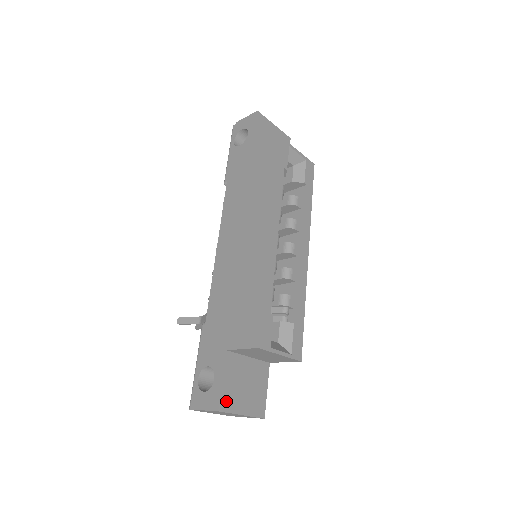
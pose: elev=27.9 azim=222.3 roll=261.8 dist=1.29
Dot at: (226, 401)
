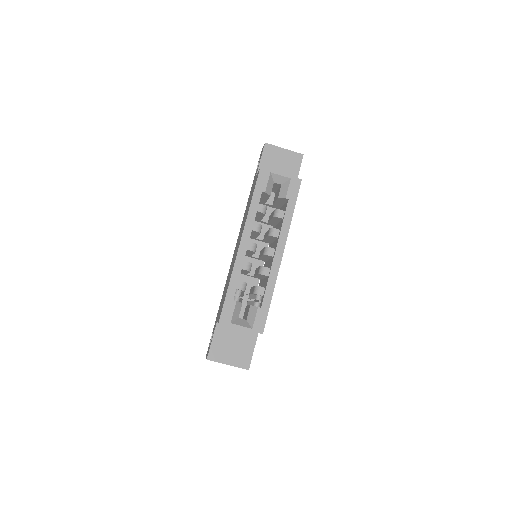
Dot at: (214, 354)
